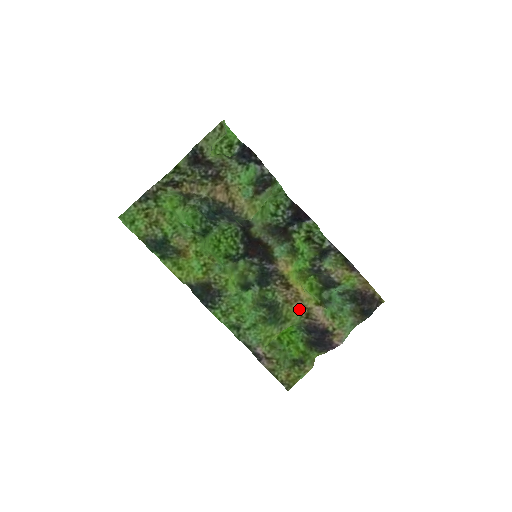
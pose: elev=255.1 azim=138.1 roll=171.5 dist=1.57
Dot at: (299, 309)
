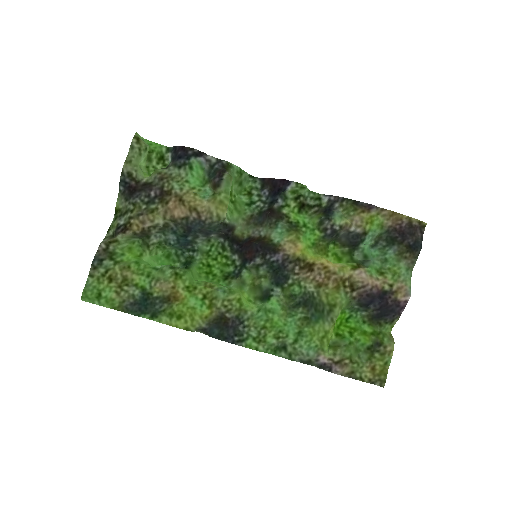
Dot at: (338, 286)
